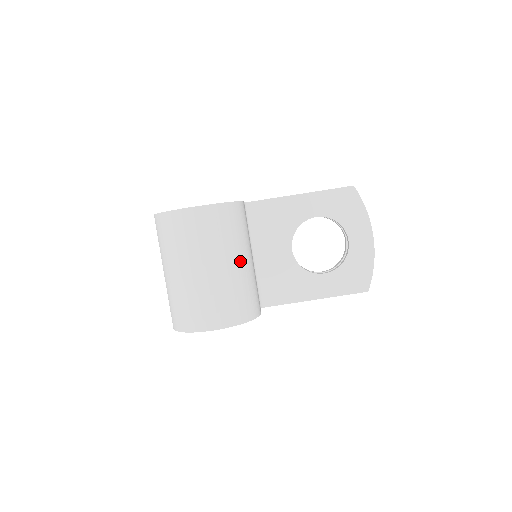
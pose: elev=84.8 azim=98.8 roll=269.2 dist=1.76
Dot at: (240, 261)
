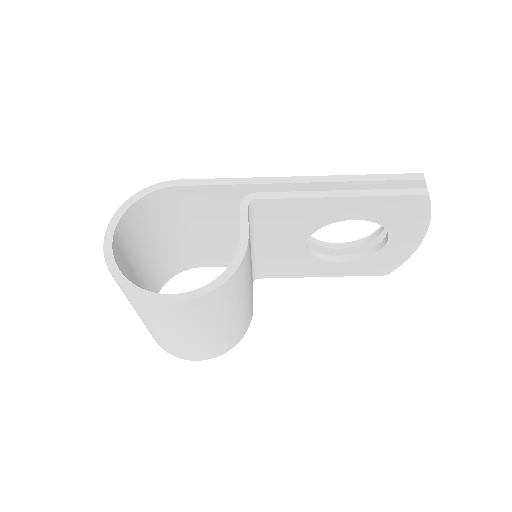
Dot at: (236, 313)
